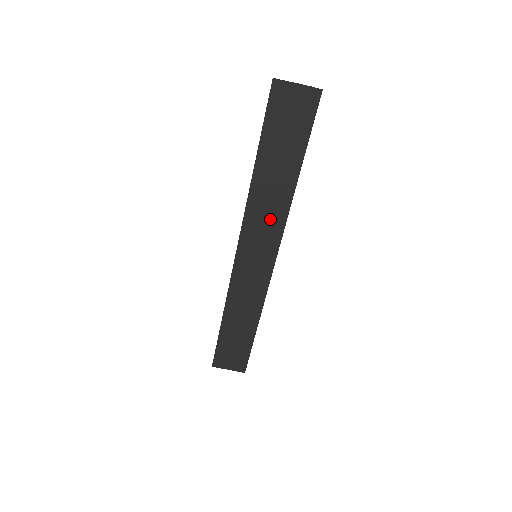
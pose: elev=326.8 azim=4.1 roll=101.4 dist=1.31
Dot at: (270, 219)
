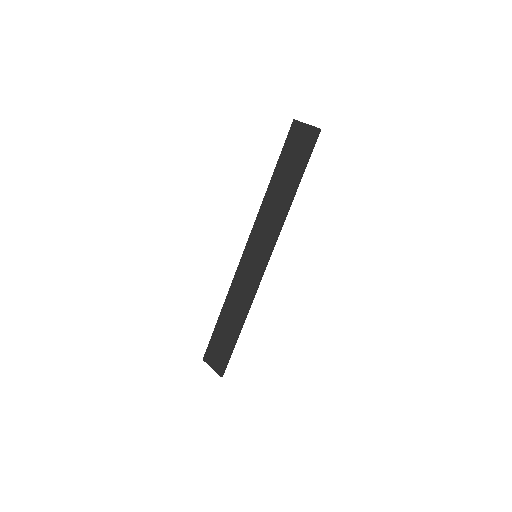
Dot at: (271, 224)
